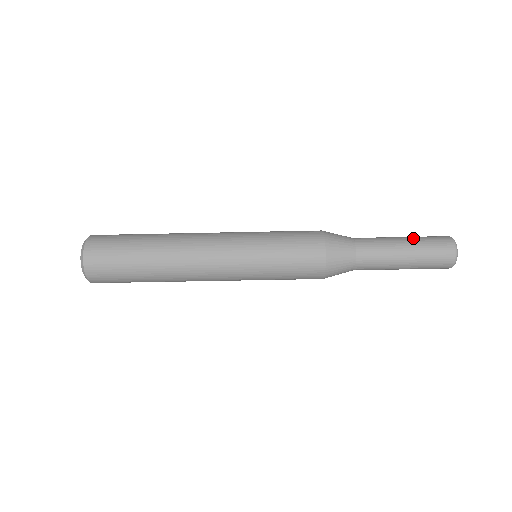
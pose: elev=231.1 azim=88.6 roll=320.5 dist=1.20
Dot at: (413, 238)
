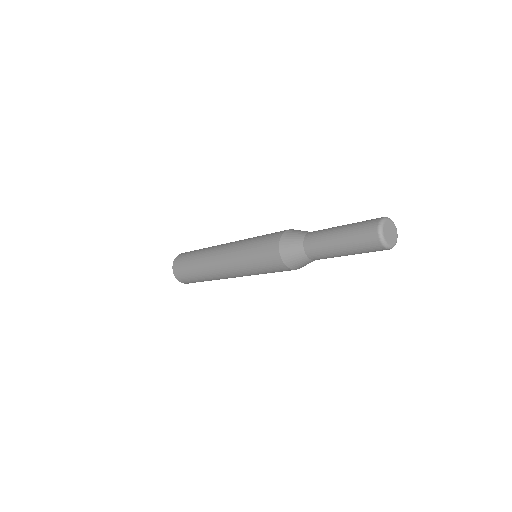
Dot at: (346, 231)
